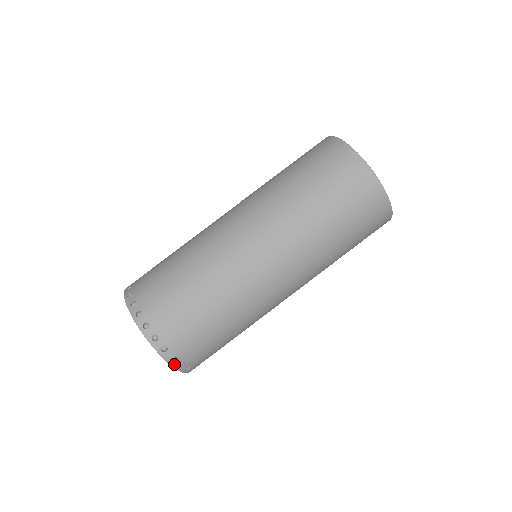
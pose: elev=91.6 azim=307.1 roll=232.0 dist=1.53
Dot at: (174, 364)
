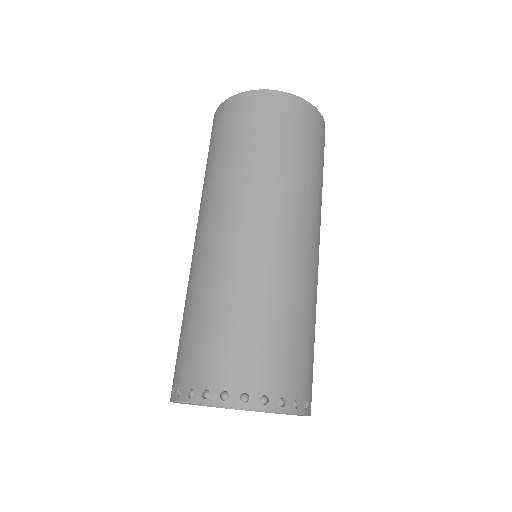
Dot at: (273, 407)
